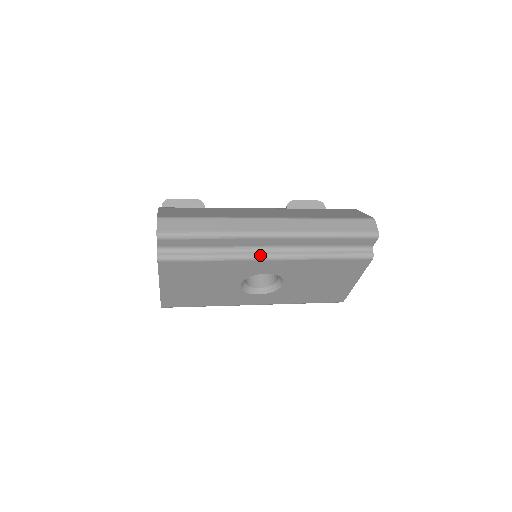
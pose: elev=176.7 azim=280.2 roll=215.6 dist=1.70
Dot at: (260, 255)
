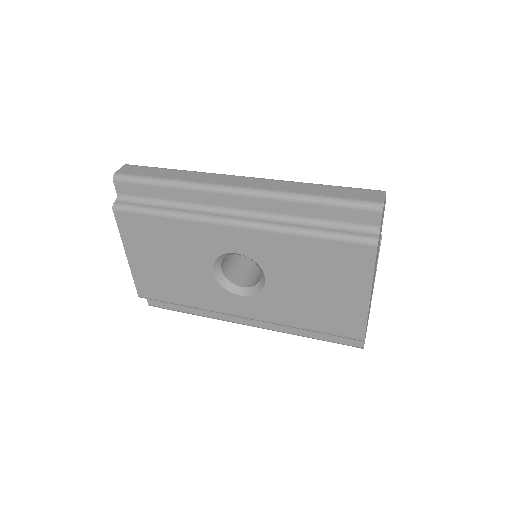
Dot at: (222, 218)
